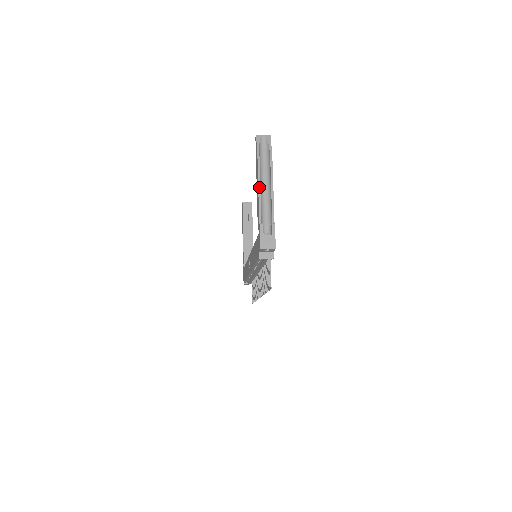
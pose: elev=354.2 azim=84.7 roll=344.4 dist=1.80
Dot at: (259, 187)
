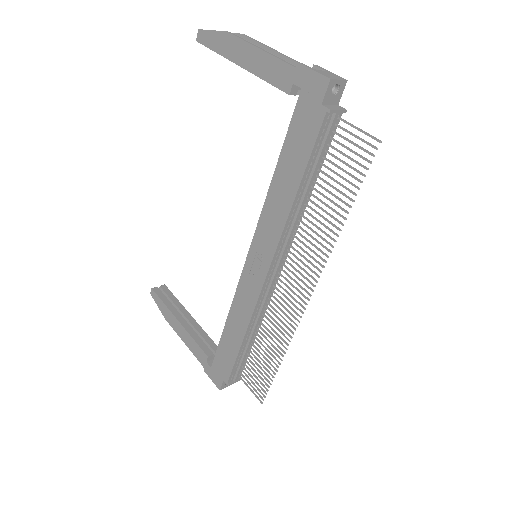
Dot at: (256, 46)
